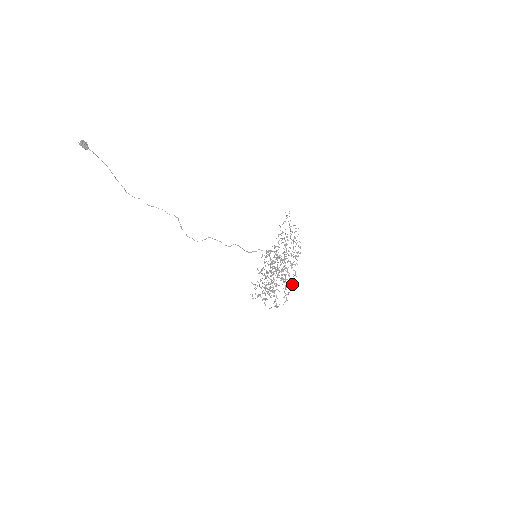
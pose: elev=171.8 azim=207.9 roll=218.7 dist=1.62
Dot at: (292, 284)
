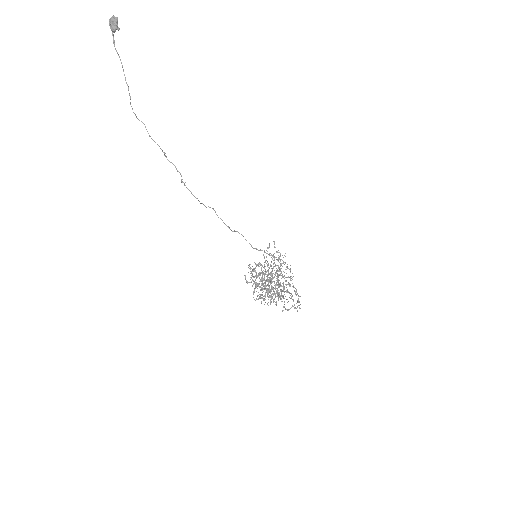
Dot at: occluded
